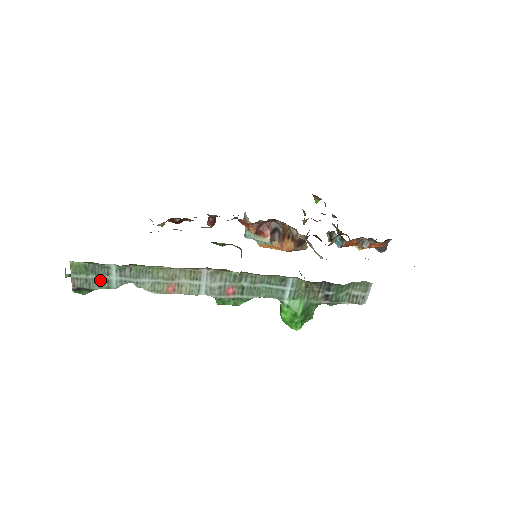
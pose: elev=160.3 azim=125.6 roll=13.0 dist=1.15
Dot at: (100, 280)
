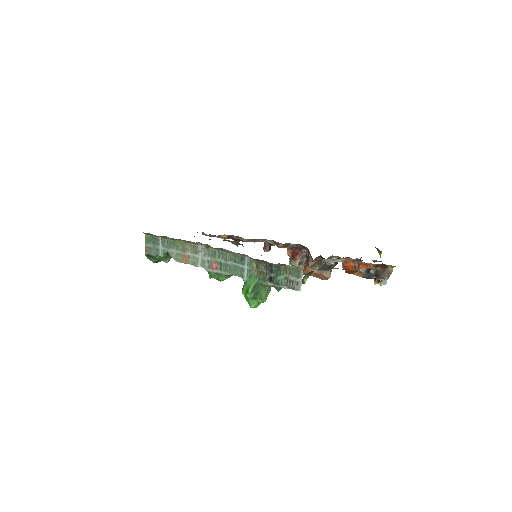
Dot at: (155, 249)
